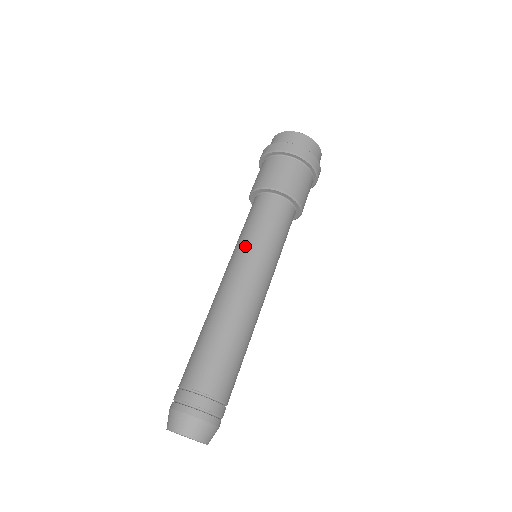
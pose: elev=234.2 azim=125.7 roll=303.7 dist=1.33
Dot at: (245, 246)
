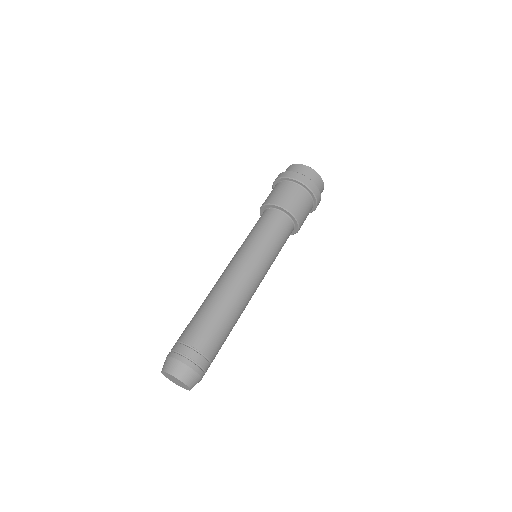
Dot at: (259, 250)
